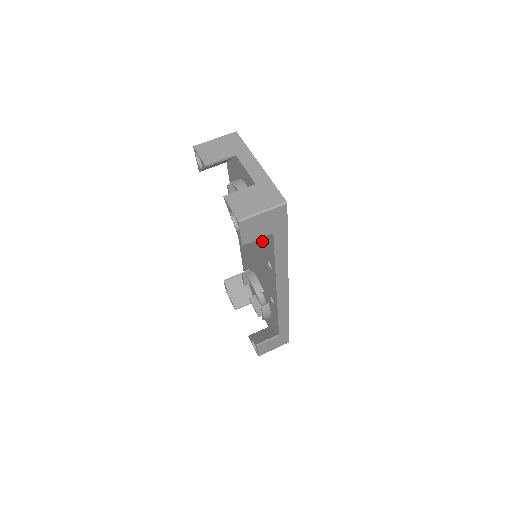
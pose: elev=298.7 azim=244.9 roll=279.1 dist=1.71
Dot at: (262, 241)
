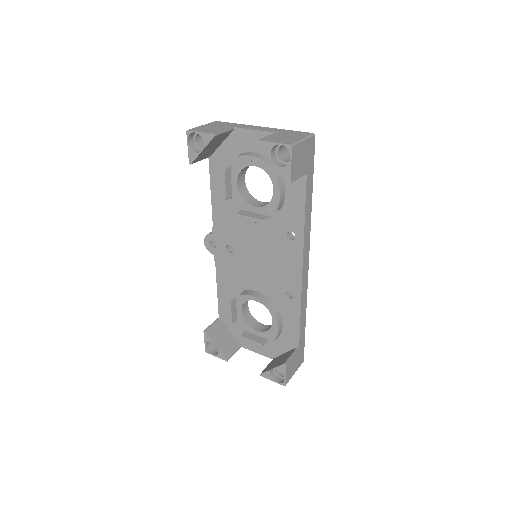
Dot at: (280, 209)
